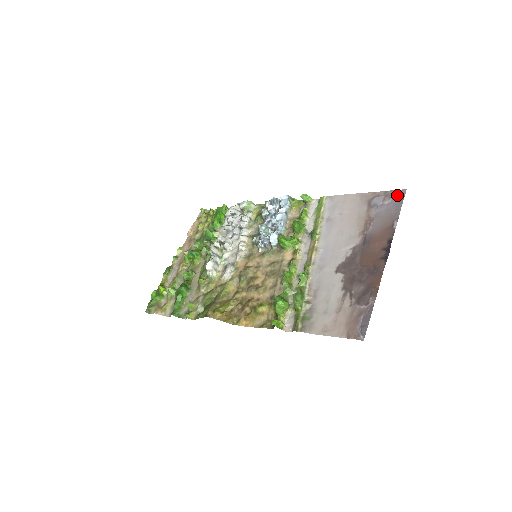
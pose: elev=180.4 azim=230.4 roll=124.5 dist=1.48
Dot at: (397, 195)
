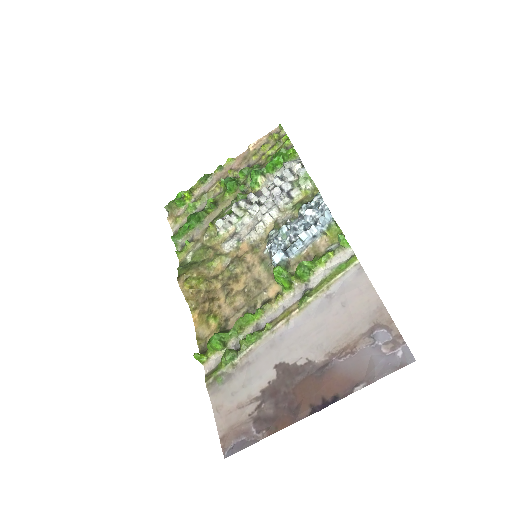
Dot at: (401, 355)
